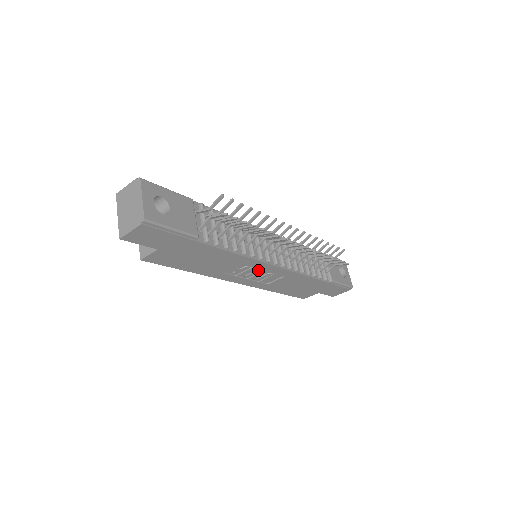
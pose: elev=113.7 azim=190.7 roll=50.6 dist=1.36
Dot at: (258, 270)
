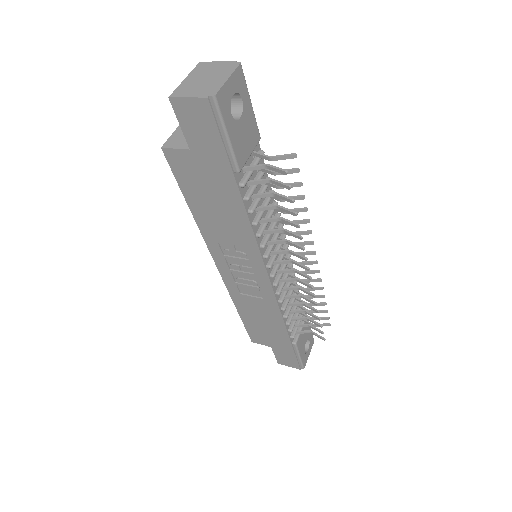
Dot at: (250, 268)
